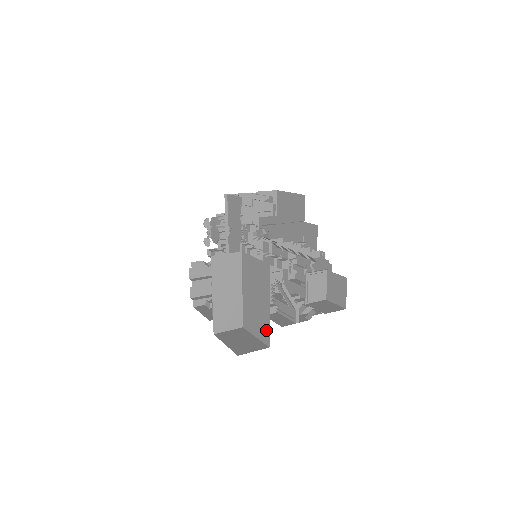
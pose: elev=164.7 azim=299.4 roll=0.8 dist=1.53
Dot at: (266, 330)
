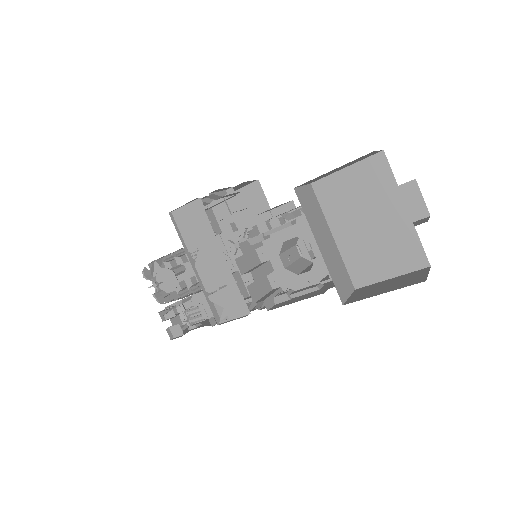
Dot at: (413, 248)
